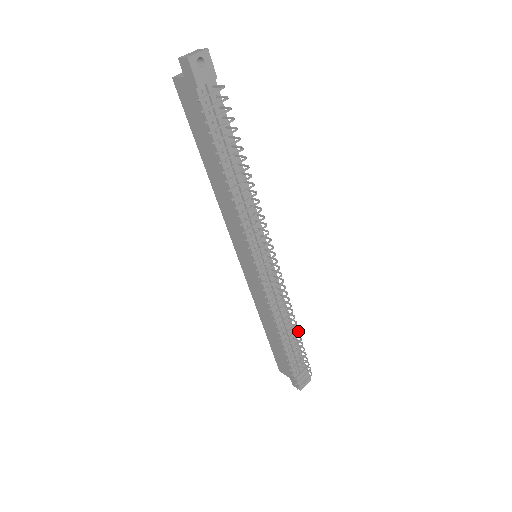
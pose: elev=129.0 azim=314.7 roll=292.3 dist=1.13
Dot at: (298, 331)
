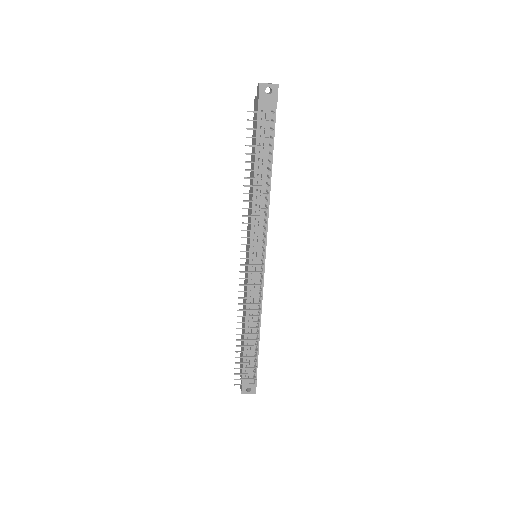
Dot at: occluded
